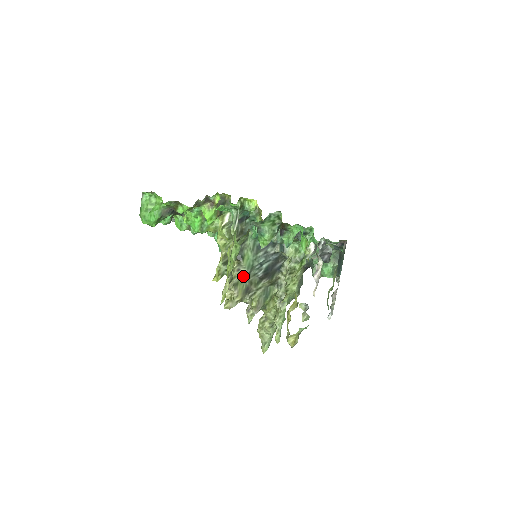
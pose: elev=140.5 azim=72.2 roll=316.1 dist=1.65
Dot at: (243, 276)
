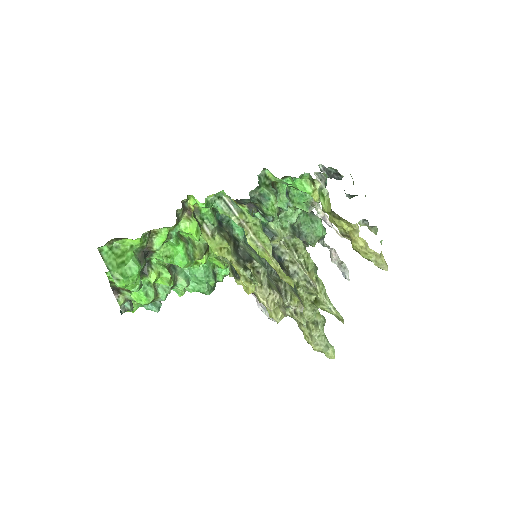
Dot at: (266, 276)
